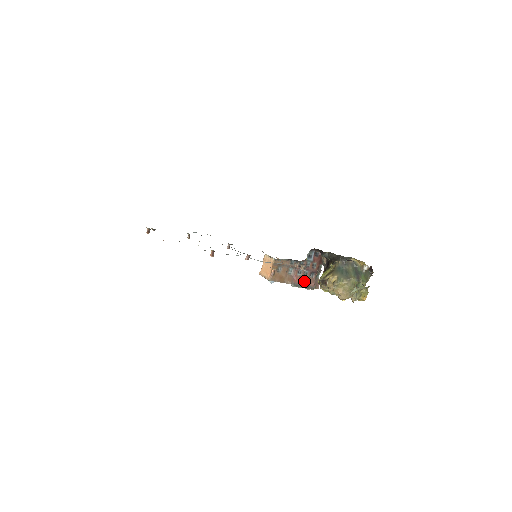
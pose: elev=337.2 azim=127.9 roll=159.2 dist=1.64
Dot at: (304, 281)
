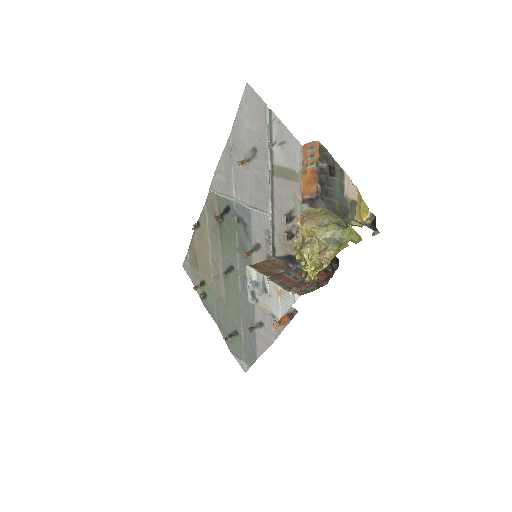
Dot at: (287, 281)
